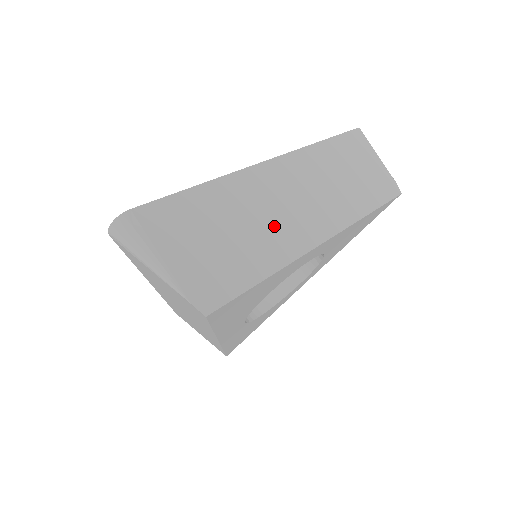
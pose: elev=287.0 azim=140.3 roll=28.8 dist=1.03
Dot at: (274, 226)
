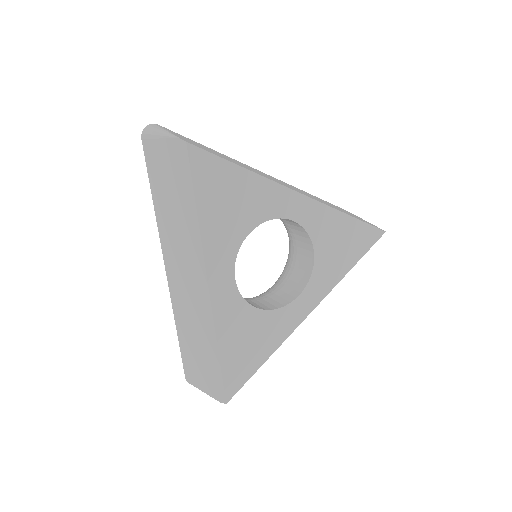
Dot at: (257, 172)
